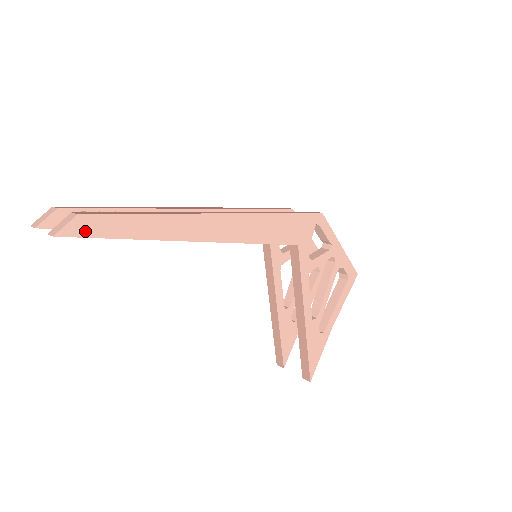
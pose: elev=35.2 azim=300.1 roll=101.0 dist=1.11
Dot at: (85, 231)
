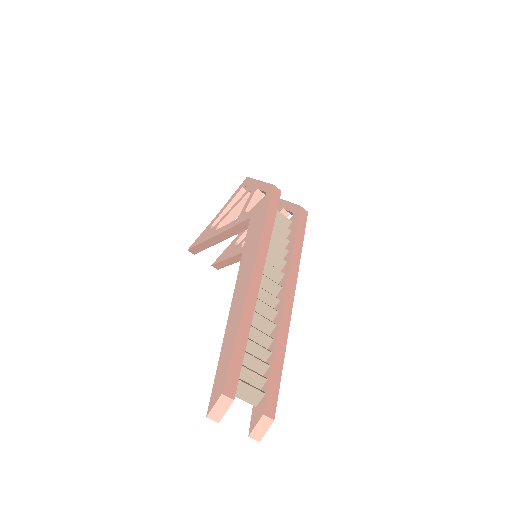
Dot at: occluded
